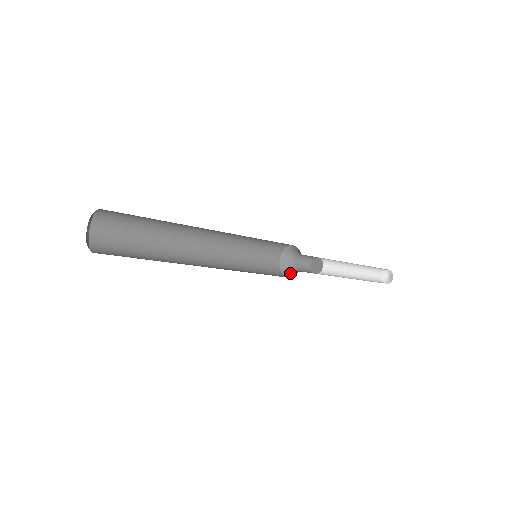
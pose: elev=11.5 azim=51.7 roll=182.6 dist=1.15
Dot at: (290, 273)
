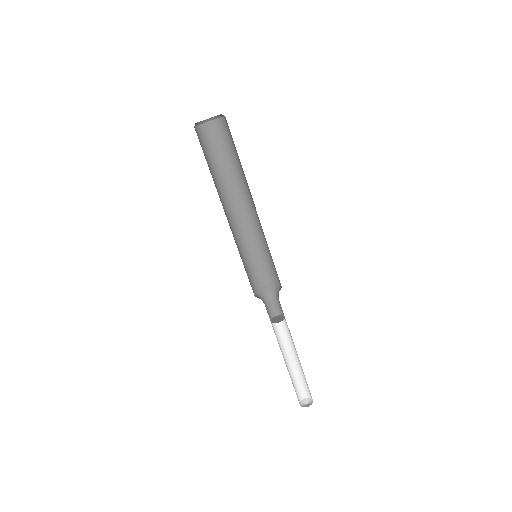
Dot at: occluded
